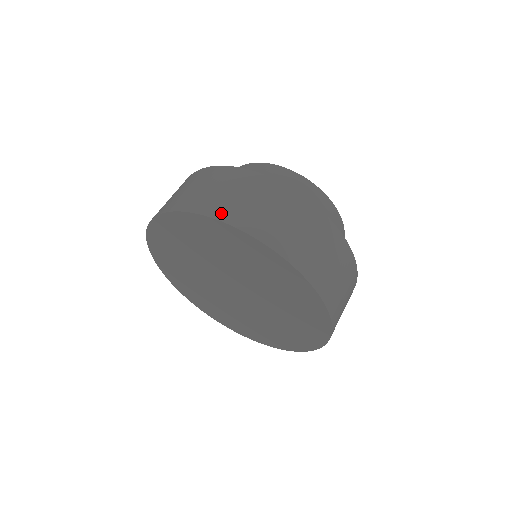
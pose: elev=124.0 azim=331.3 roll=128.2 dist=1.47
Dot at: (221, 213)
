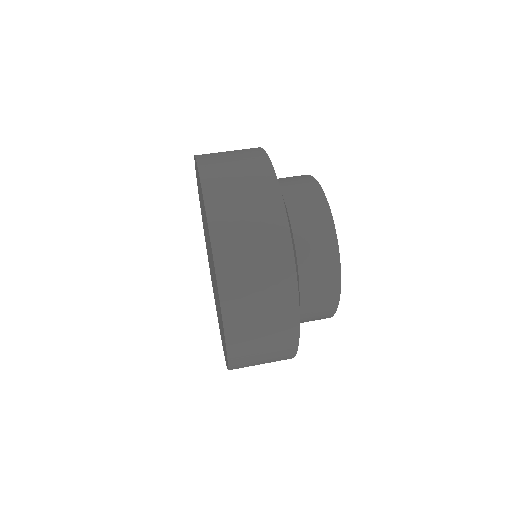
Dot at: occluded
